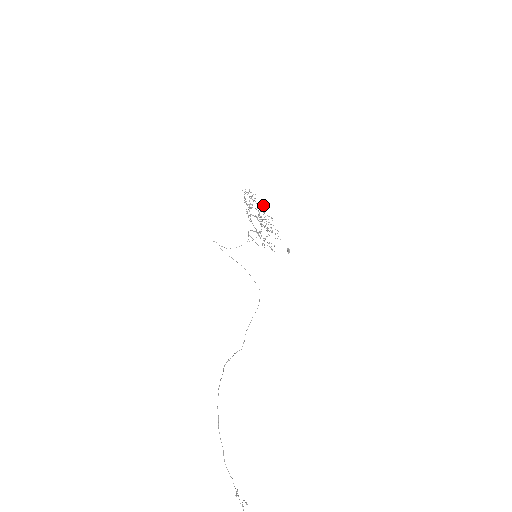
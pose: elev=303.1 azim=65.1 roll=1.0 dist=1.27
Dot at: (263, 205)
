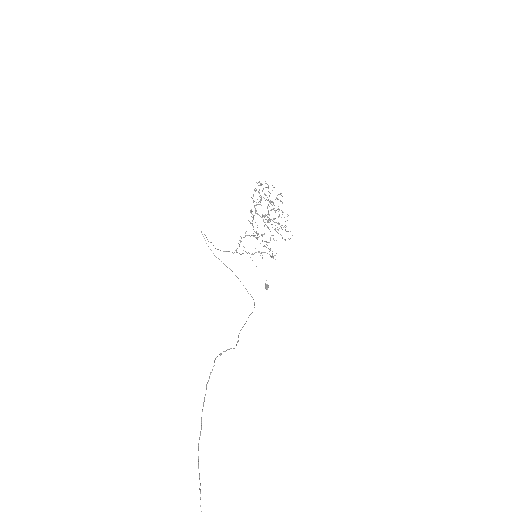
Dot at: occluded
